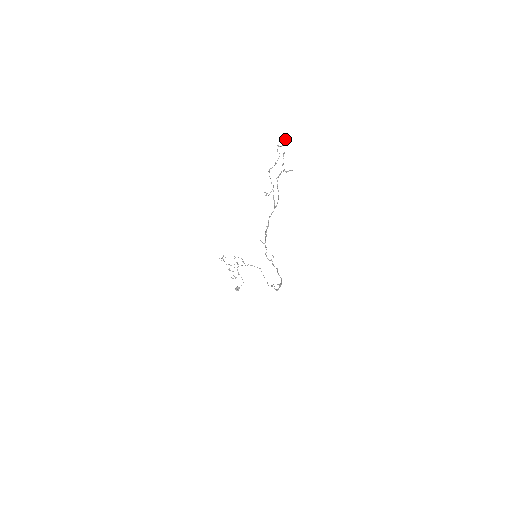
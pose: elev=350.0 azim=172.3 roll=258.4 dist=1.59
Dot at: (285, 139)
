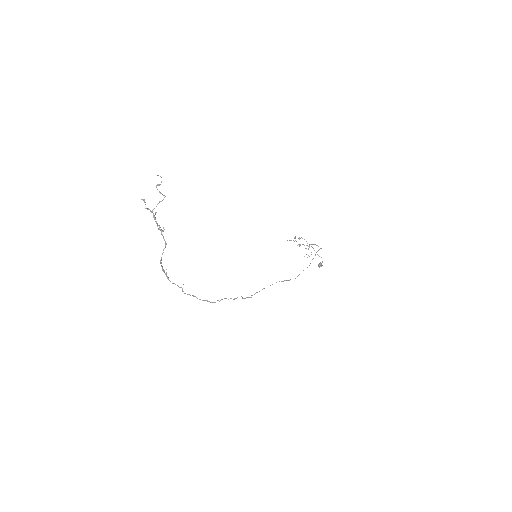
Dot at: (161, 177)
